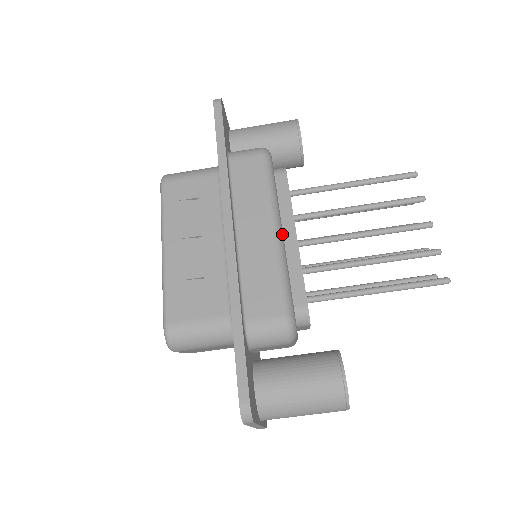
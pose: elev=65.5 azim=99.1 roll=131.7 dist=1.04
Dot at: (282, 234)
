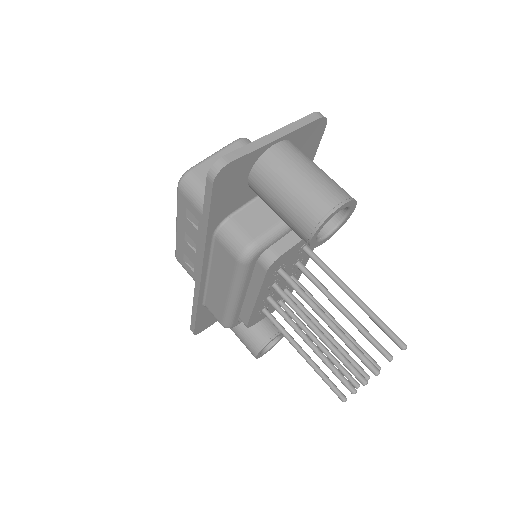
Dot at: occluded
